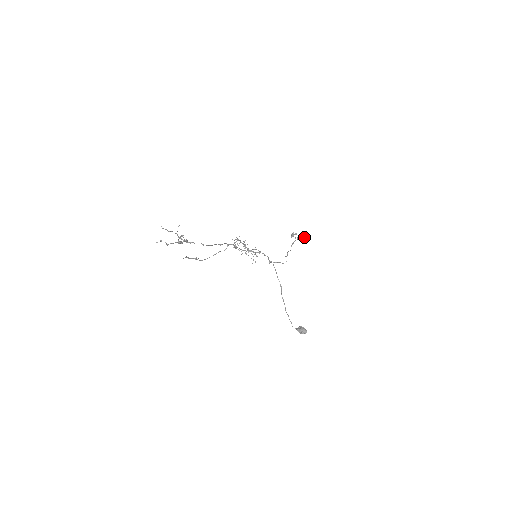
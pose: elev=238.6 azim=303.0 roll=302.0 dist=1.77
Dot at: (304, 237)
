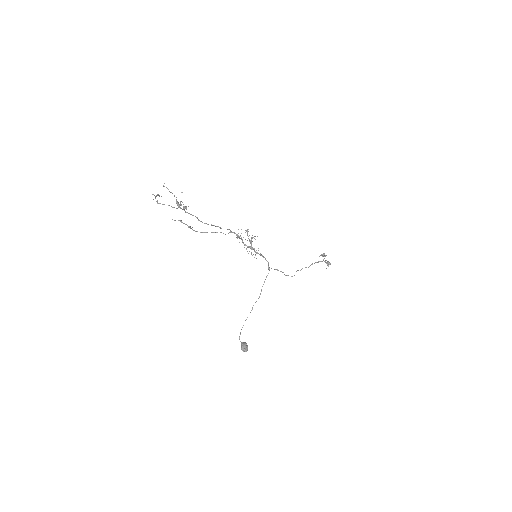
Dot at: (330, 264)
